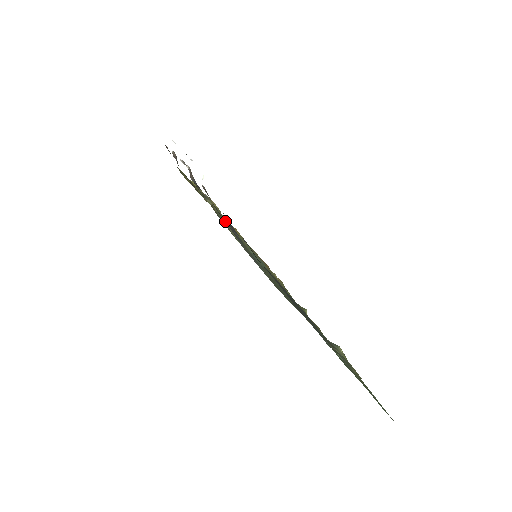
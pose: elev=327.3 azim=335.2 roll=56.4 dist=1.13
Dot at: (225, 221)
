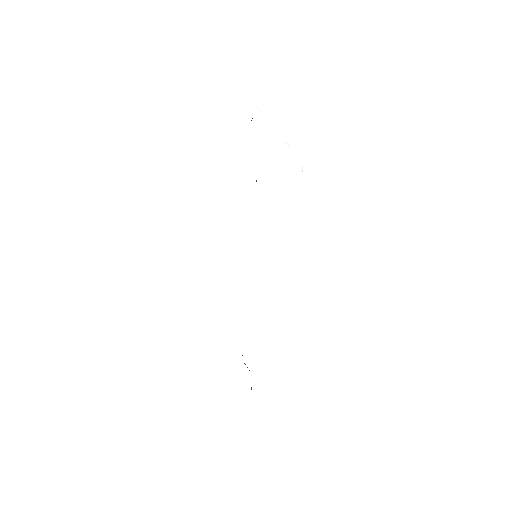
Dot at: occluded
